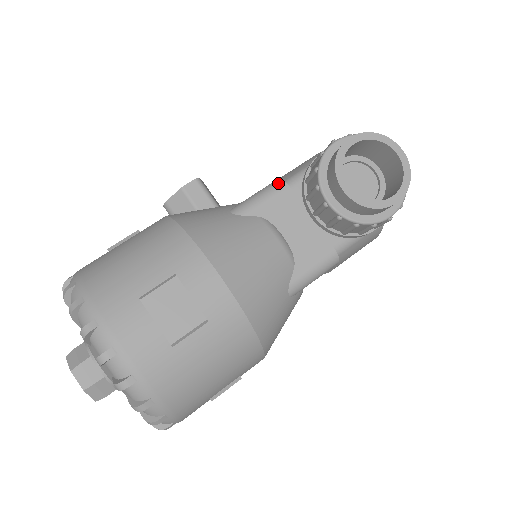
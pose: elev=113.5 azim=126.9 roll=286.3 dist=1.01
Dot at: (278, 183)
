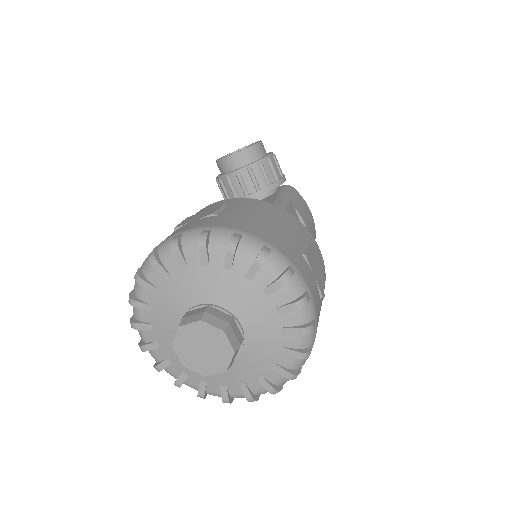
Dot at: occluded
